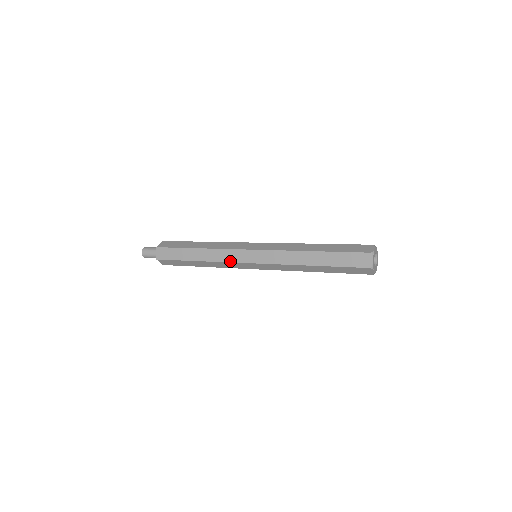
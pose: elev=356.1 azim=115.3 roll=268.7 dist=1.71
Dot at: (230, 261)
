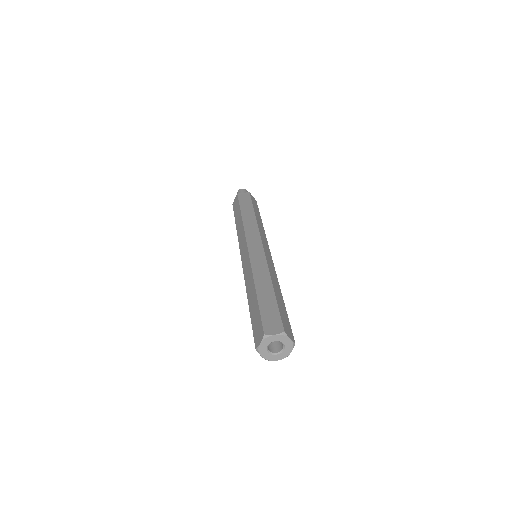
Dot at: occluded
